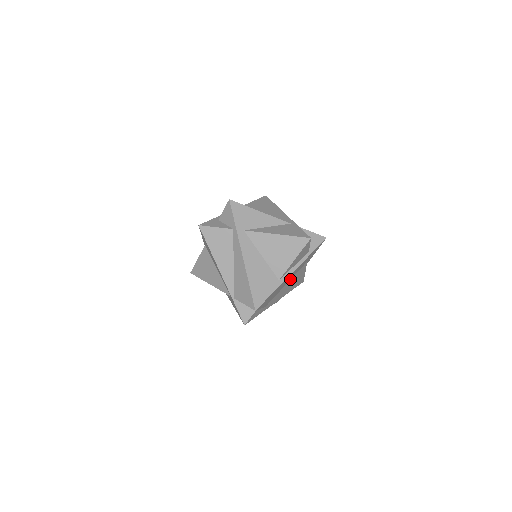
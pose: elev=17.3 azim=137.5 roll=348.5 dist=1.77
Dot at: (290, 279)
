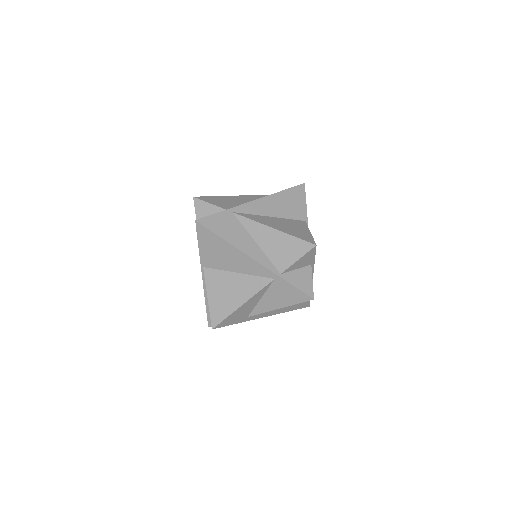
Dot at: occluded
